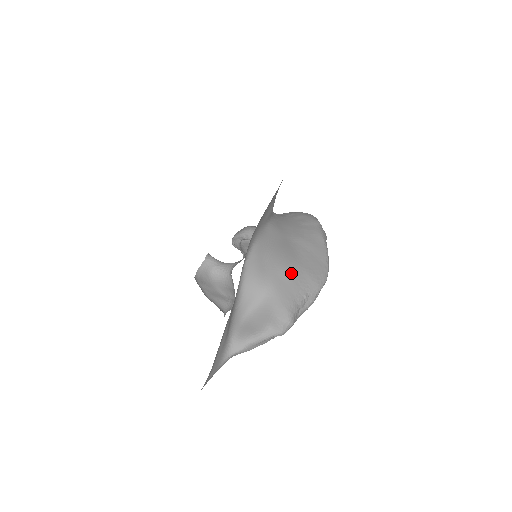
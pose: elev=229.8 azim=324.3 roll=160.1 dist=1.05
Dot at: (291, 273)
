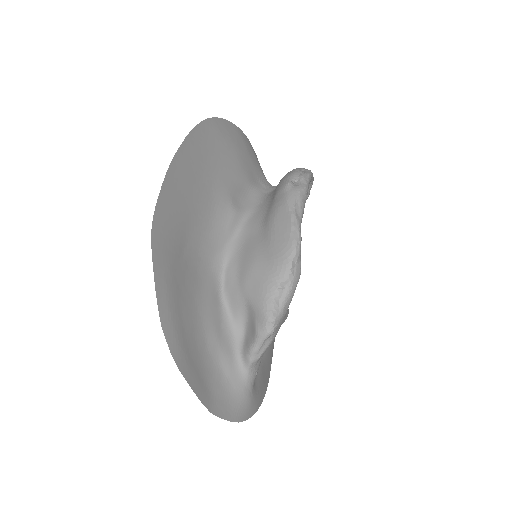
Dot at: (258, 272)
